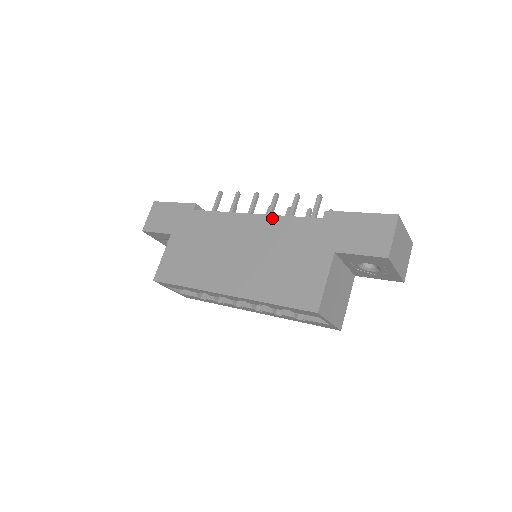
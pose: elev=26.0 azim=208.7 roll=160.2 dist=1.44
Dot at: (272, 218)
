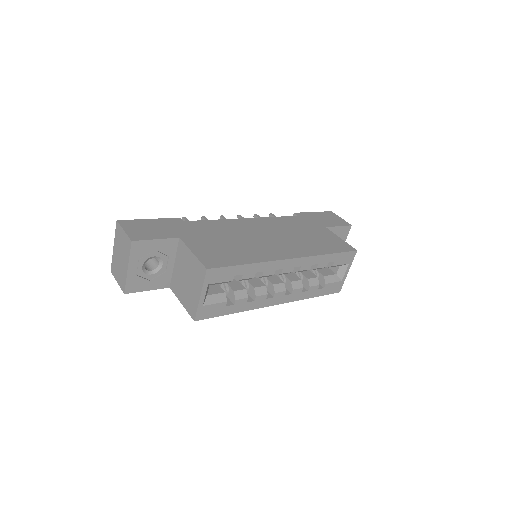
Dot at: (265, 218)
